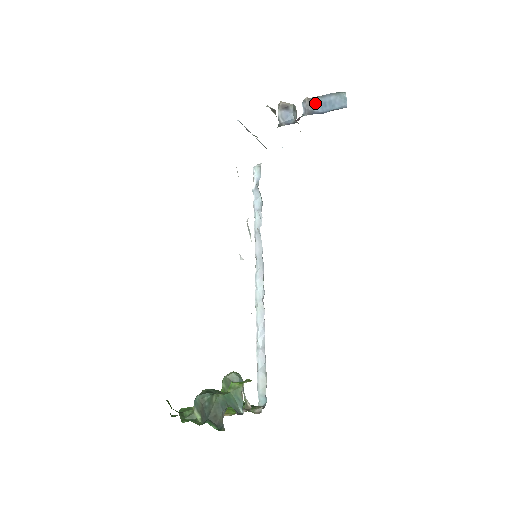
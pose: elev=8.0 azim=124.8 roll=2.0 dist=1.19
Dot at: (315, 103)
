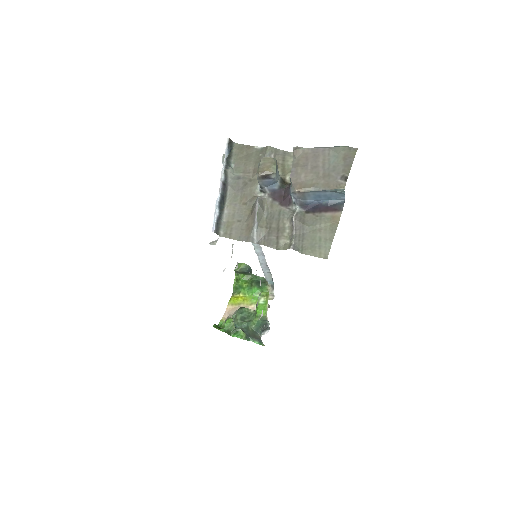
Dot at: (307, 196)
